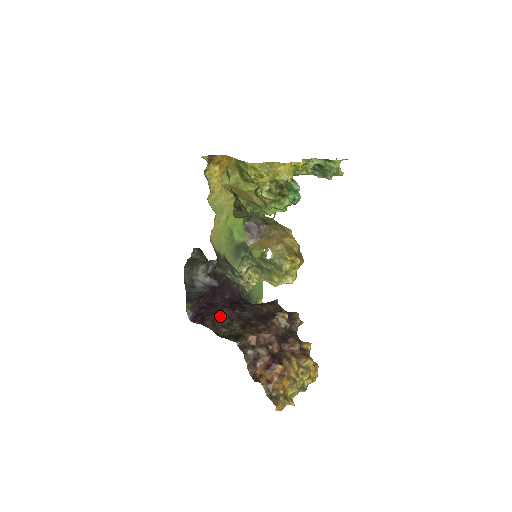
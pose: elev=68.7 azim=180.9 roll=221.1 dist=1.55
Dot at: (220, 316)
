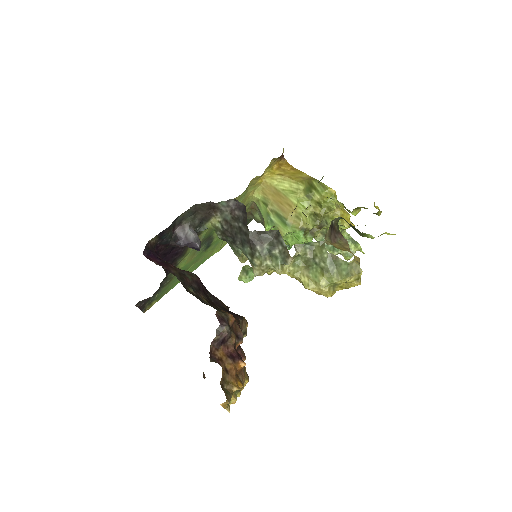
Dot at: (190, 276)
